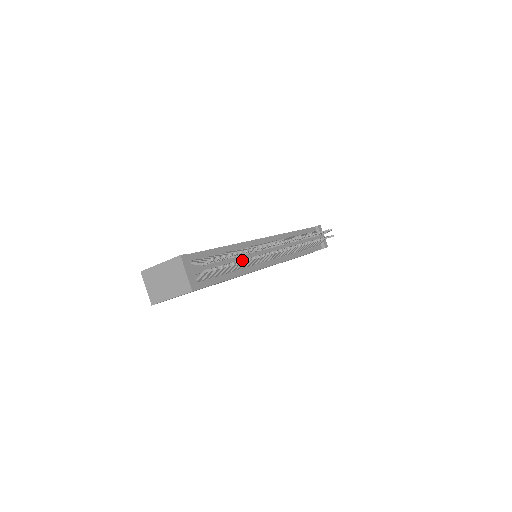
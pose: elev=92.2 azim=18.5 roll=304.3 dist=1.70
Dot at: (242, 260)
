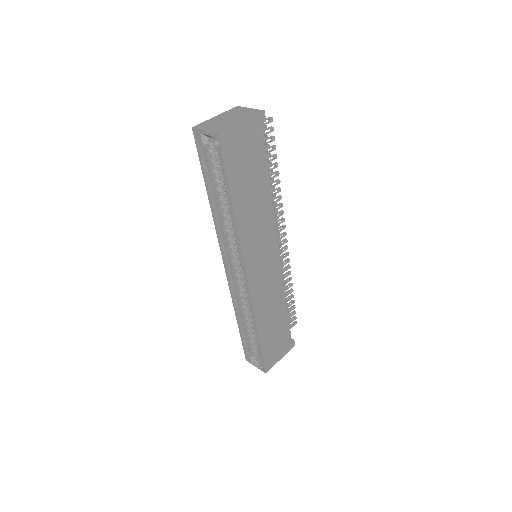
Dot at: (275, 162)
